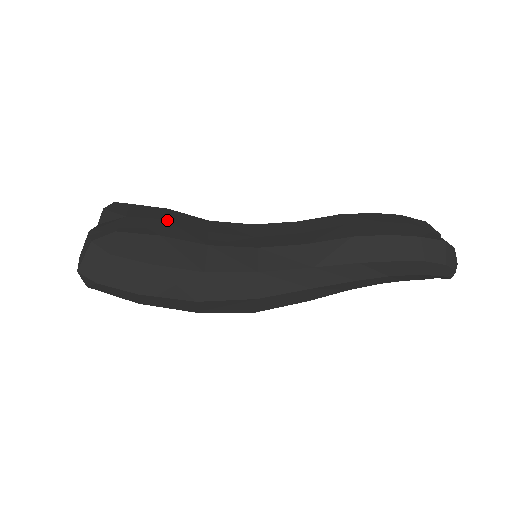
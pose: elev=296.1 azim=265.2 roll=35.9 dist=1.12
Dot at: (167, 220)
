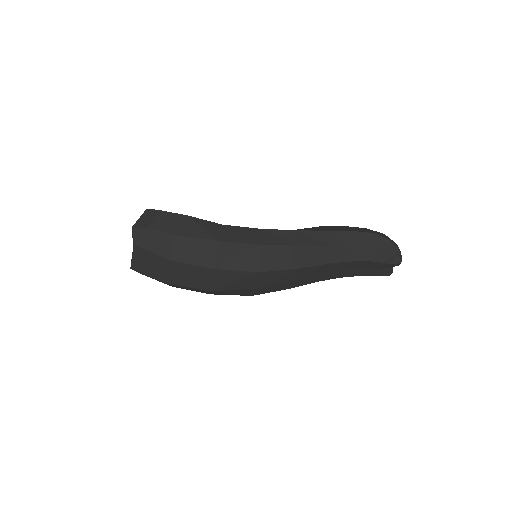
Dot at: occluded
